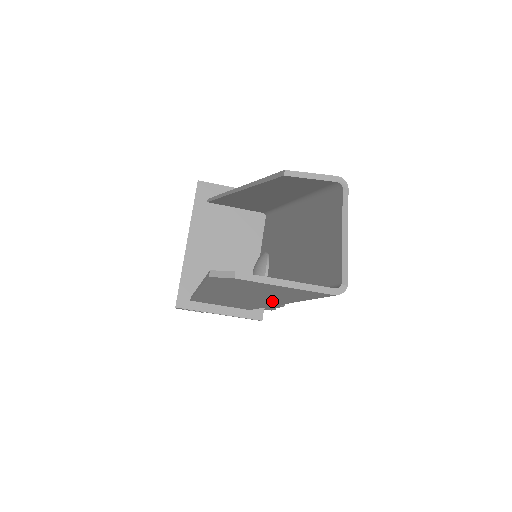
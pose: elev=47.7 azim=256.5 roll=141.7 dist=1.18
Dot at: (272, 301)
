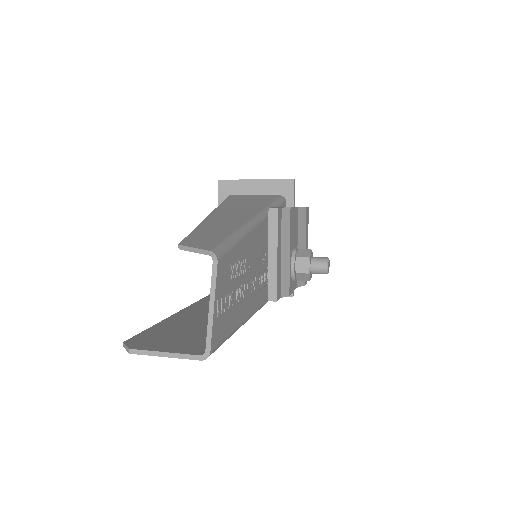
Dot at: occluded
